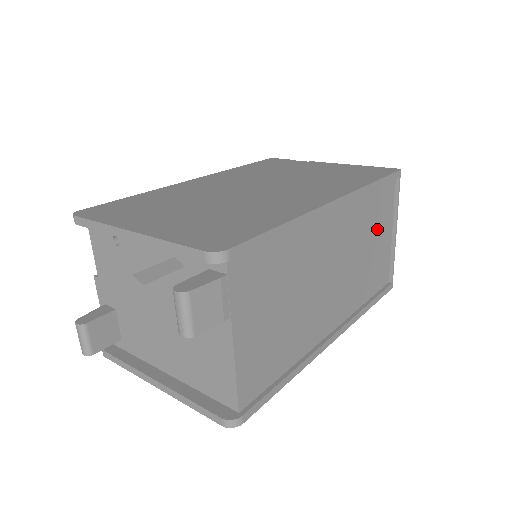
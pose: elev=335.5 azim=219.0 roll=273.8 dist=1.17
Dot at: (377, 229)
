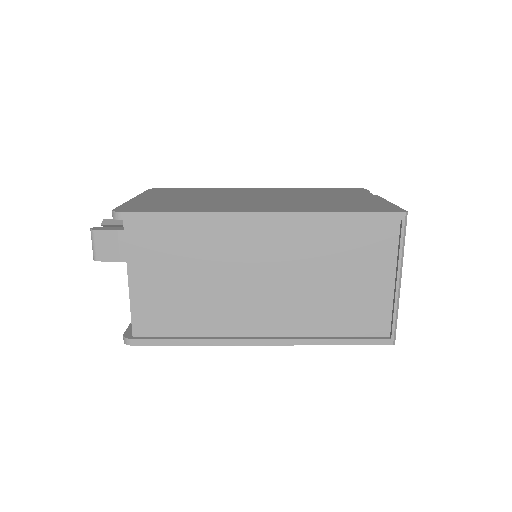
Dot at: (356, 266)
